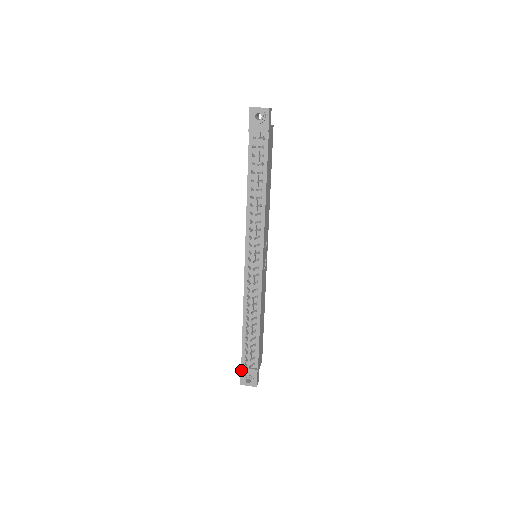
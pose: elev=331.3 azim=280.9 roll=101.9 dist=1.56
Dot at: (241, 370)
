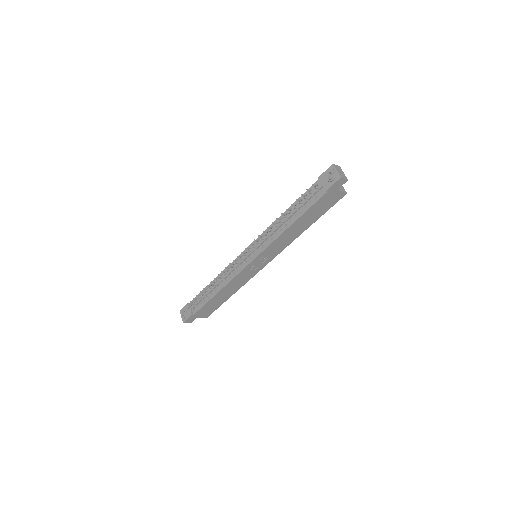
Dot at: occluded
